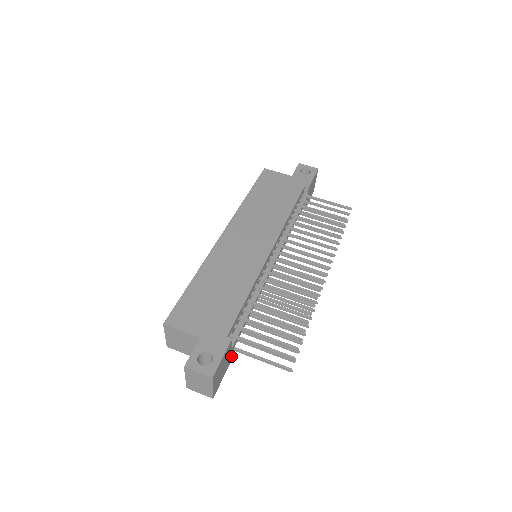
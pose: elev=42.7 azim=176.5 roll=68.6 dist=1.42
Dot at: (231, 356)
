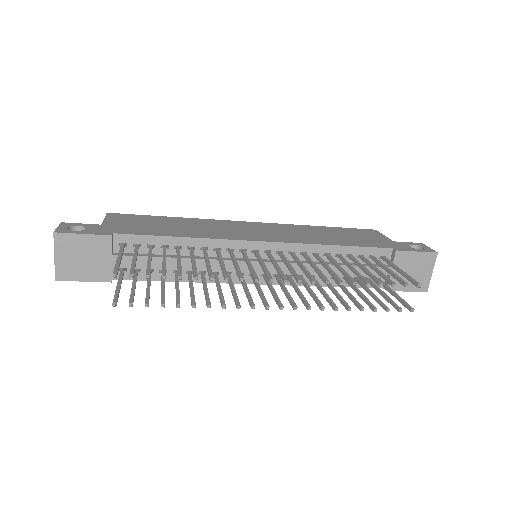
Dot at: (111, 271)
